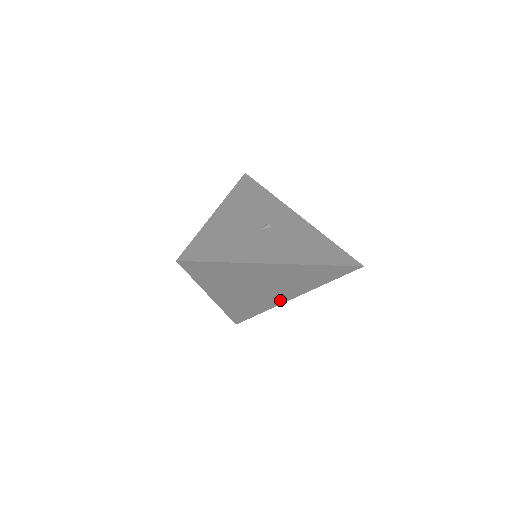
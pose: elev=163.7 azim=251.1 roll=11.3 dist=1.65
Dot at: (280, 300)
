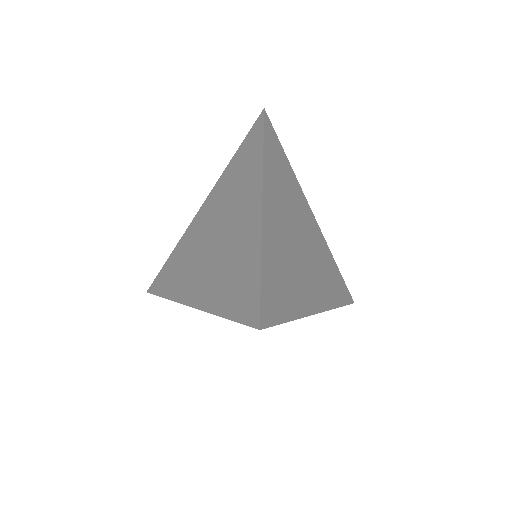
Dot at: (310, 302)
